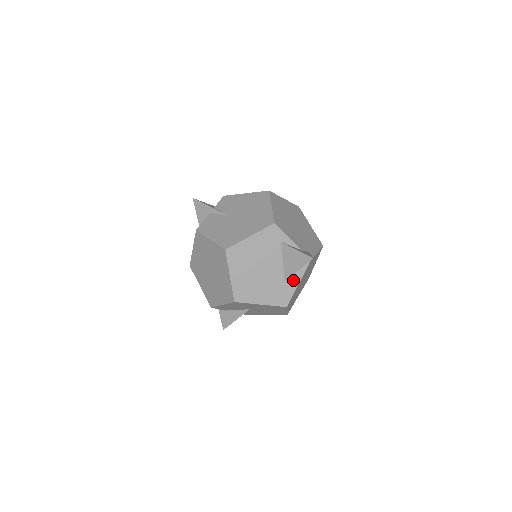
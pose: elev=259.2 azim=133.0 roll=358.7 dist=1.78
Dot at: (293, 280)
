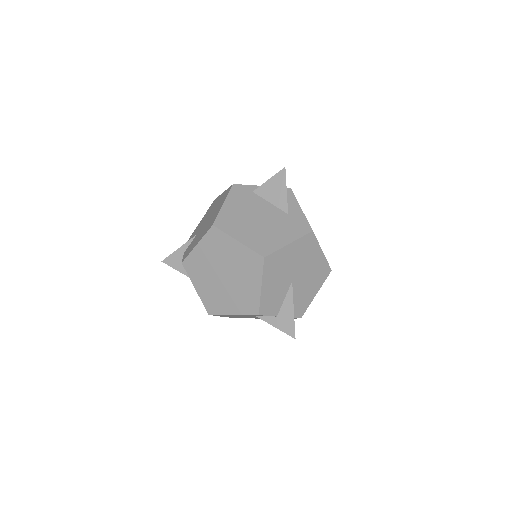
Dot at: (294, 209)
